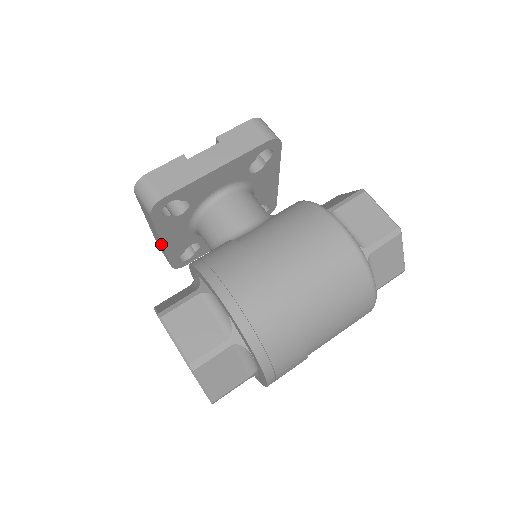
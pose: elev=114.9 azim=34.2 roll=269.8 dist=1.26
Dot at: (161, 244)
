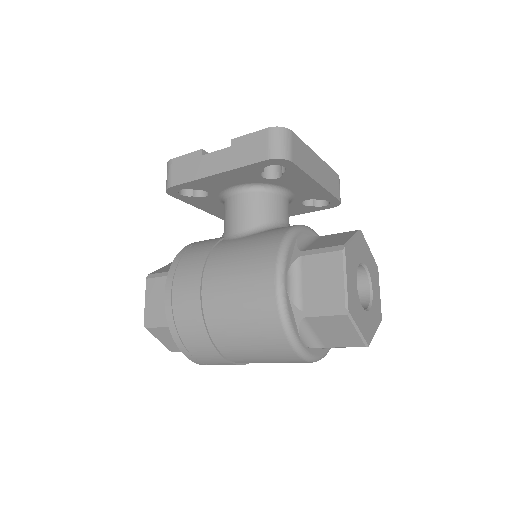
Dot at: occluded
